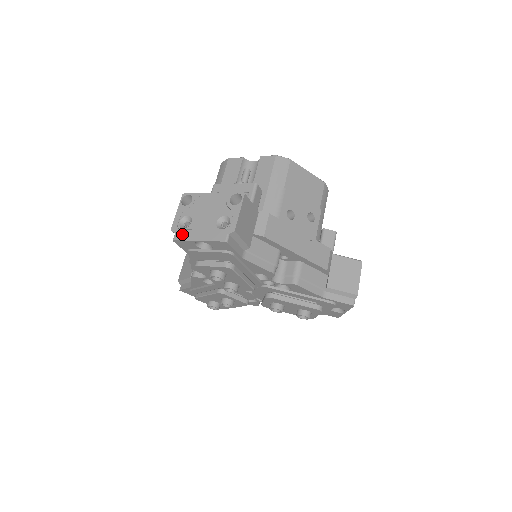
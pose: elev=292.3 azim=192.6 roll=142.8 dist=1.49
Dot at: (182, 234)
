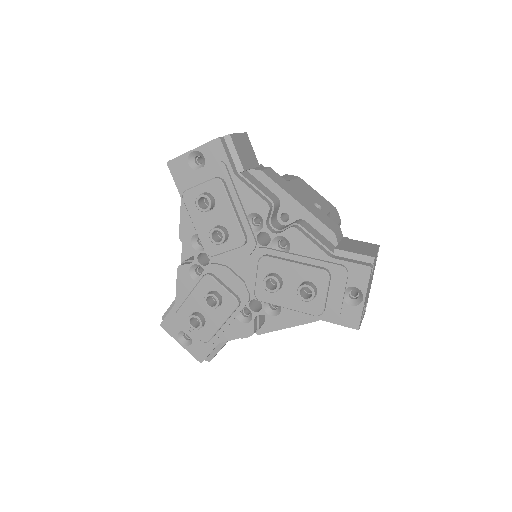
Dot at: occluded
